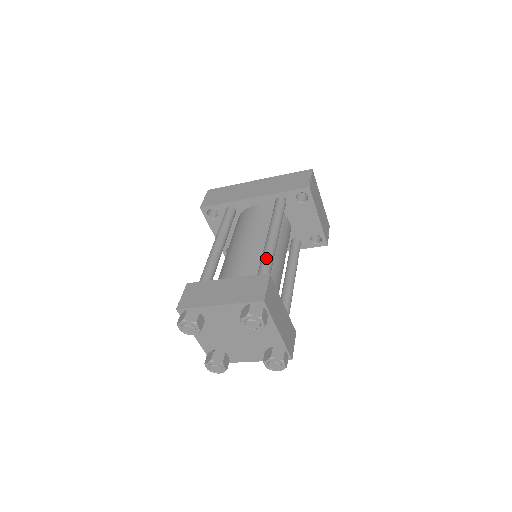
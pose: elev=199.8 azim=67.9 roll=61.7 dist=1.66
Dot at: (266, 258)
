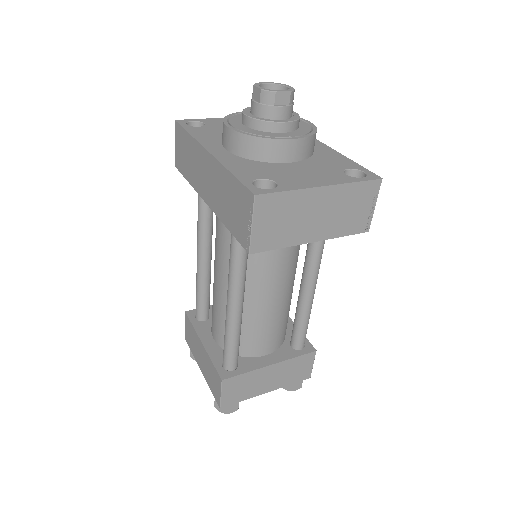
Dot at: (225, 342)
